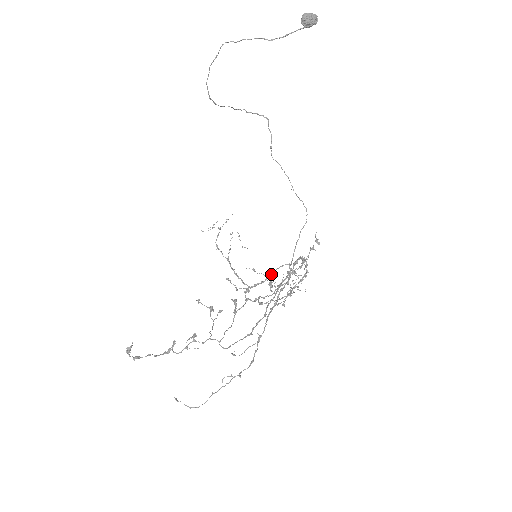
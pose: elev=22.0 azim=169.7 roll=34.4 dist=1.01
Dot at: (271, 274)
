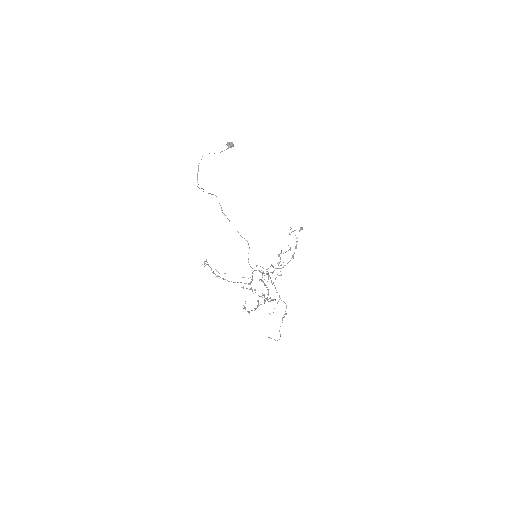
Dot at: (252, 276)
